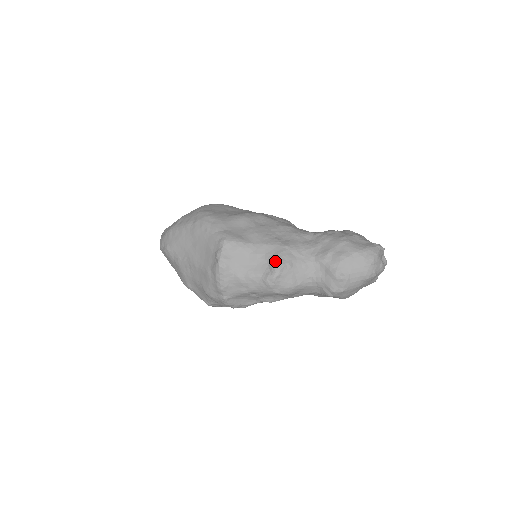
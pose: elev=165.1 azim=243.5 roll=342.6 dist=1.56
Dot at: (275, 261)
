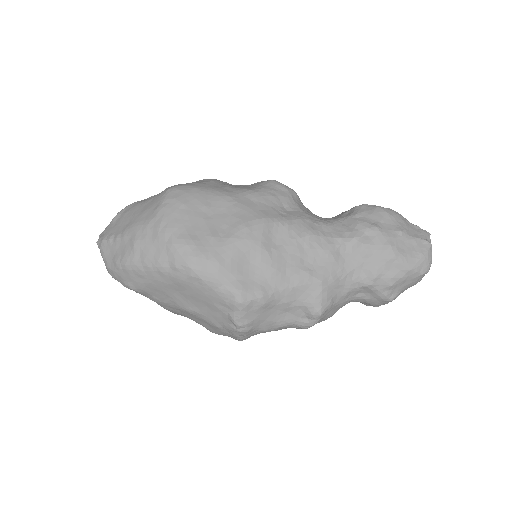
Dot at: (314, 309)
